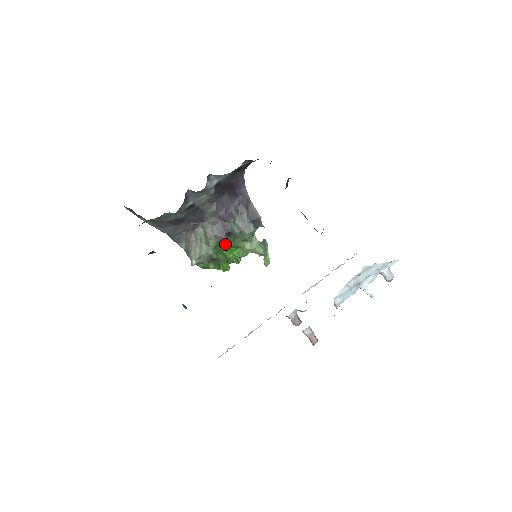
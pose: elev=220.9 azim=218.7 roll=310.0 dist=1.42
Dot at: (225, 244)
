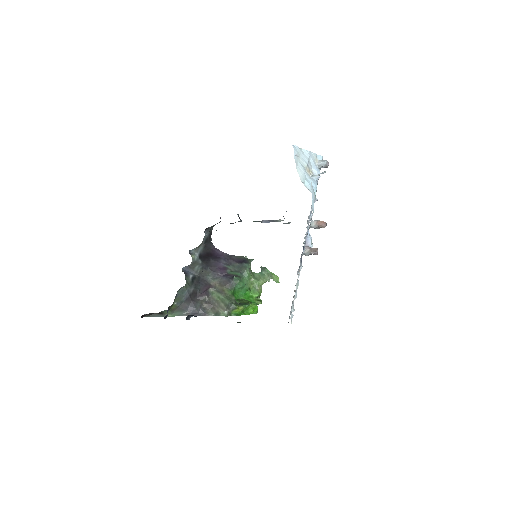
Dot at: (238, 290)
